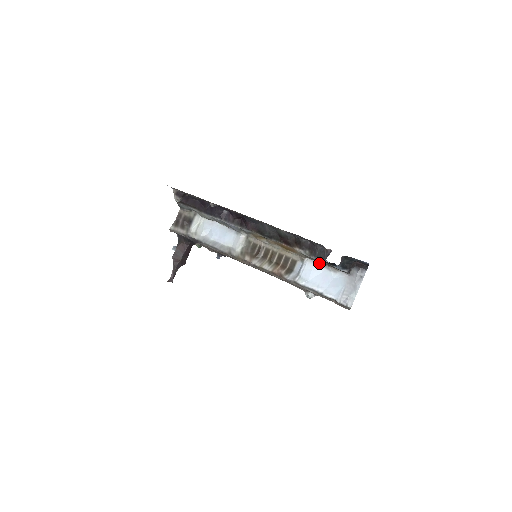
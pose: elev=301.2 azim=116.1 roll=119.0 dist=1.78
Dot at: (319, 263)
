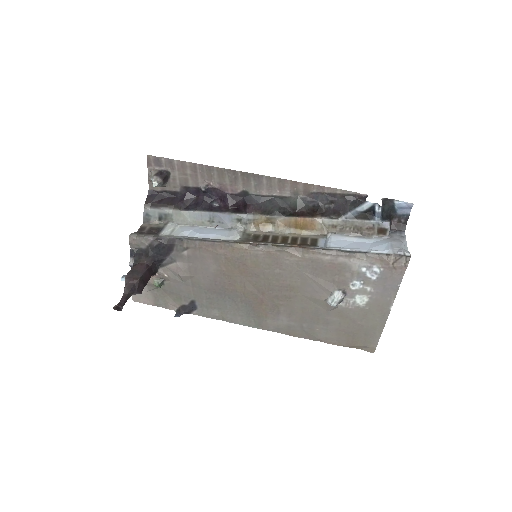
Dot at: (347, 234)
